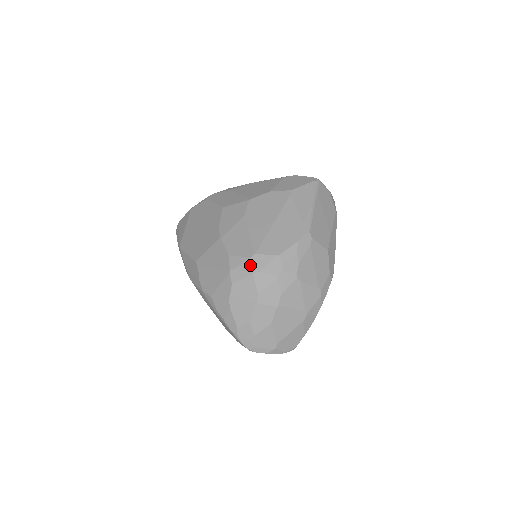
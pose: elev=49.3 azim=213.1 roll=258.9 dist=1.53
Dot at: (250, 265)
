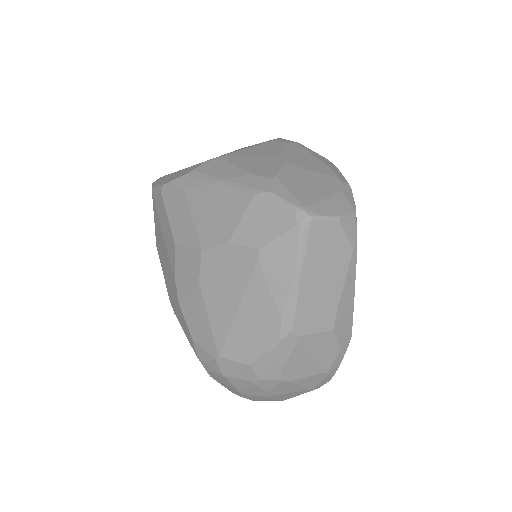
Dot at: (217, 367)
